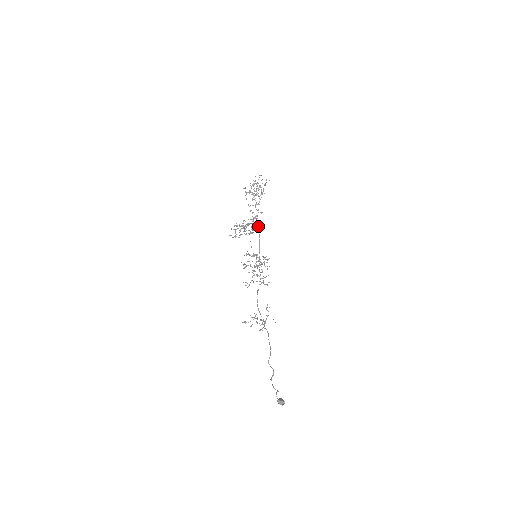
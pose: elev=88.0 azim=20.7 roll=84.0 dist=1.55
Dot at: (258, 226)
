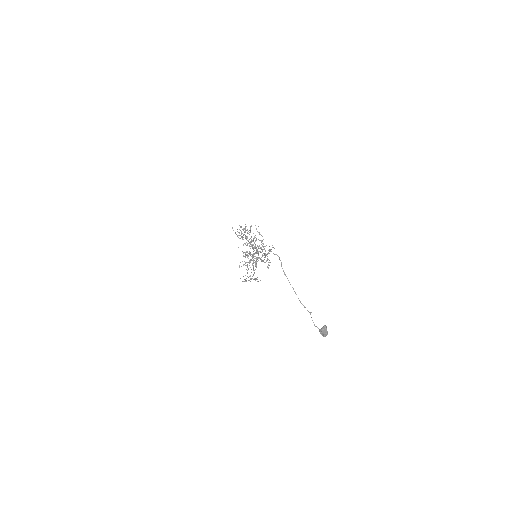
Dot at: occluded
